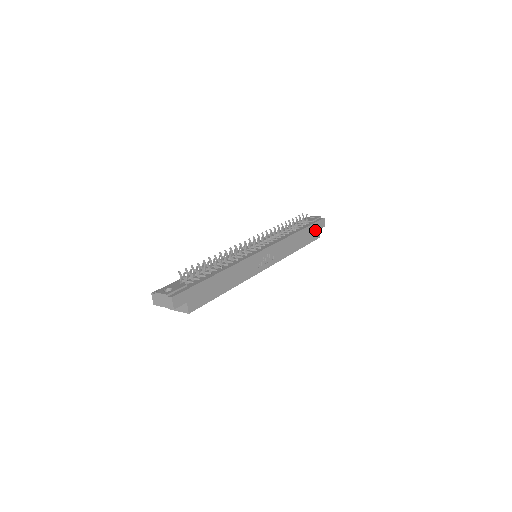
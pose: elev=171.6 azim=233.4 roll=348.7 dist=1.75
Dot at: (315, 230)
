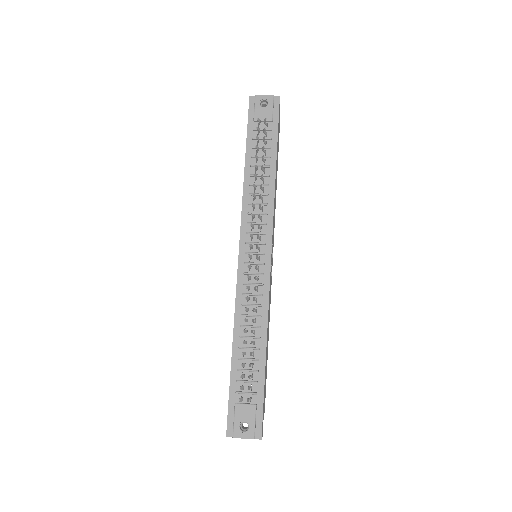
Dot at: (278, 130)
